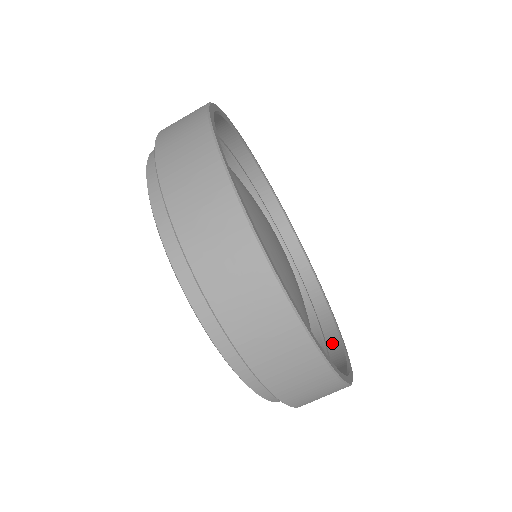
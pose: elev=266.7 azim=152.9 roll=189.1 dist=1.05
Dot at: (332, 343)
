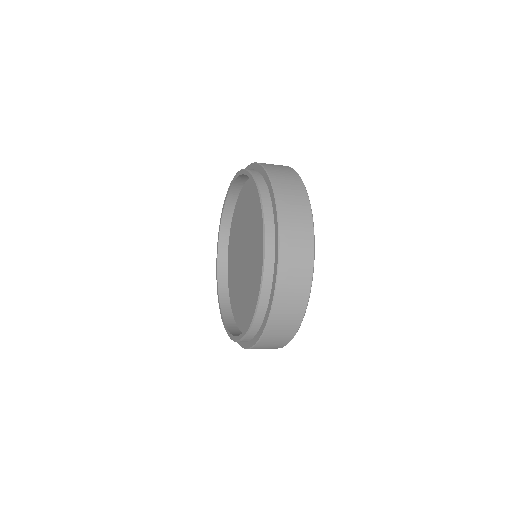
Dot at: occluded
